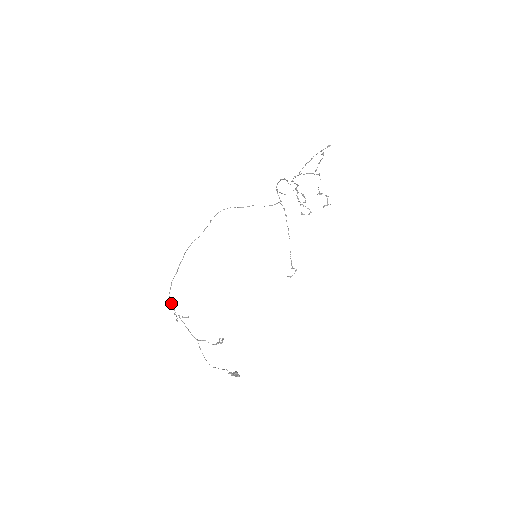
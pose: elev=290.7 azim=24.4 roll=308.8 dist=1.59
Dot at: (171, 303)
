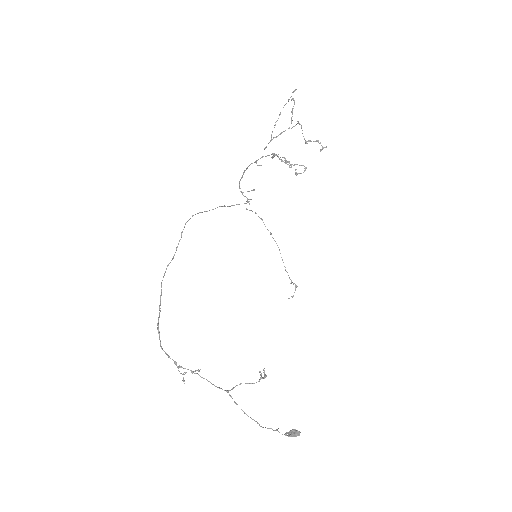
Dot at: (167, 355)
